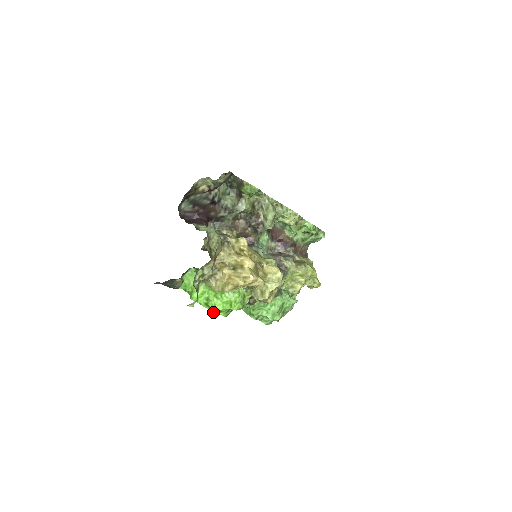
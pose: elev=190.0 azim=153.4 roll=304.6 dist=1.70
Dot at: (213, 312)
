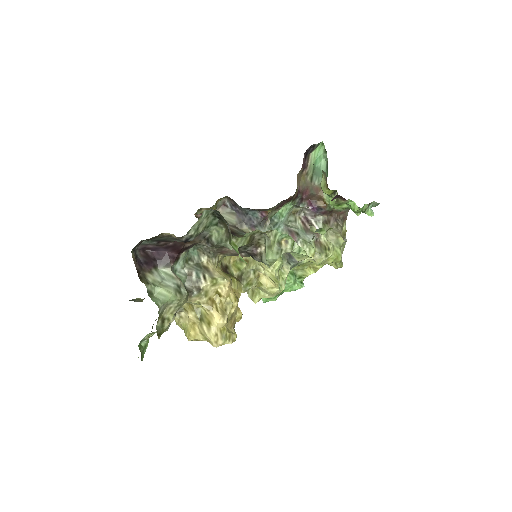
Dot at: occluded
